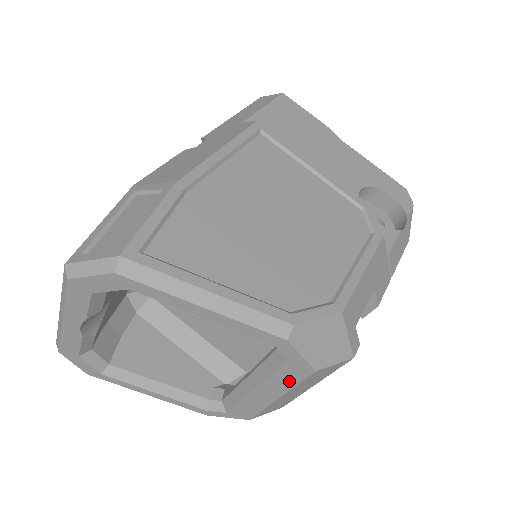
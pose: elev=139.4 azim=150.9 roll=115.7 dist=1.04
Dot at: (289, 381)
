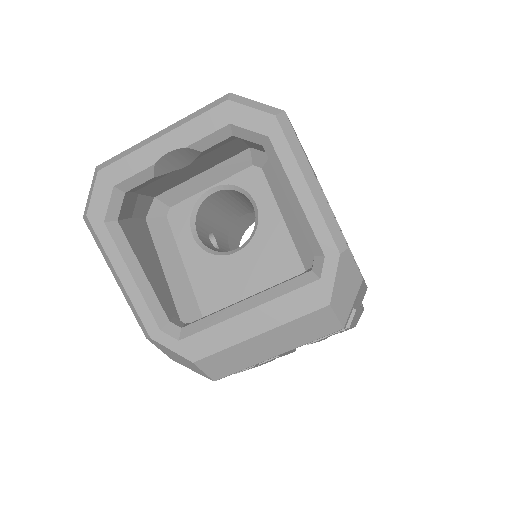
Dot at: (294, 310)
